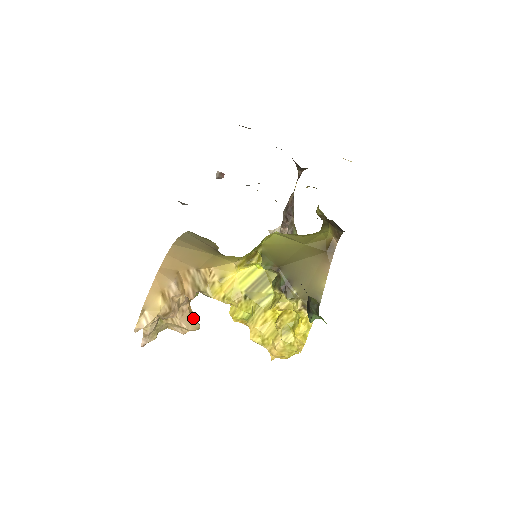
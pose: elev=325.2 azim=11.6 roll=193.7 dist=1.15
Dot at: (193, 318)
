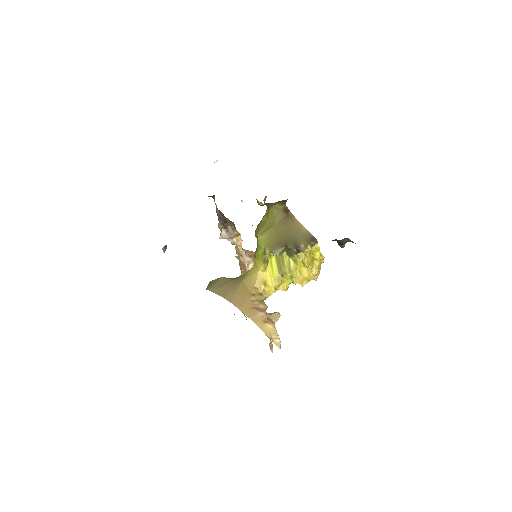
Dot at: (272, 314)
